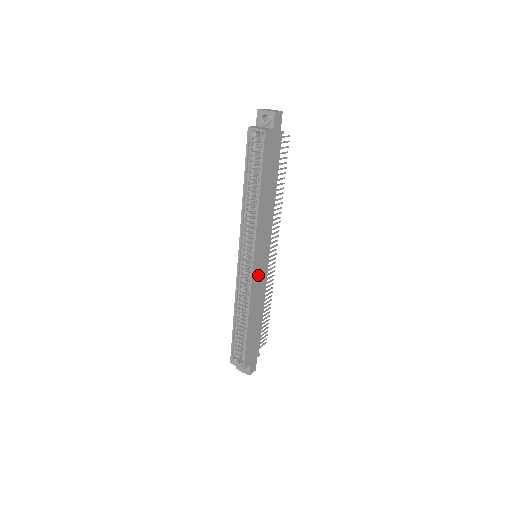
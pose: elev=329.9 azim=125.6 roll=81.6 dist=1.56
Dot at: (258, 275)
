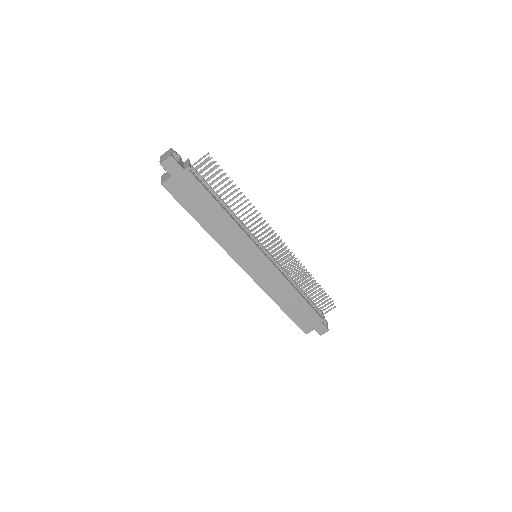
Dot at: (261, 274)
